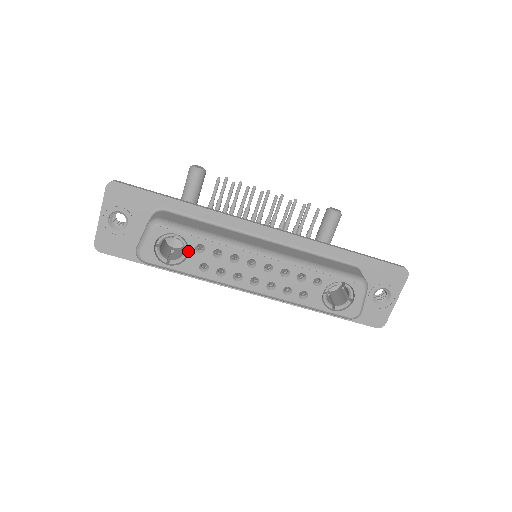
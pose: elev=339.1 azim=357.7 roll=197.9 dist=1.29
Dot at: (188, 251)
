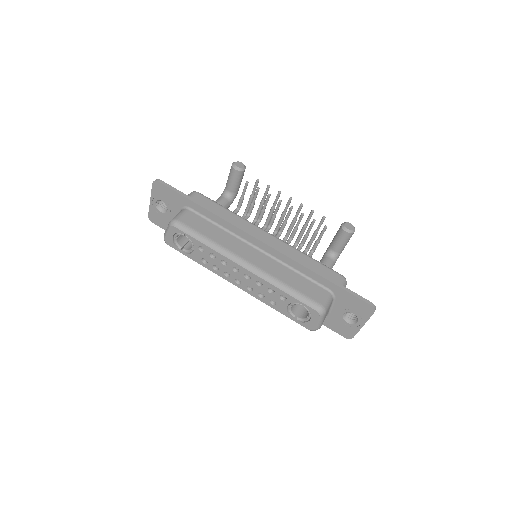
Dot at: occluded
